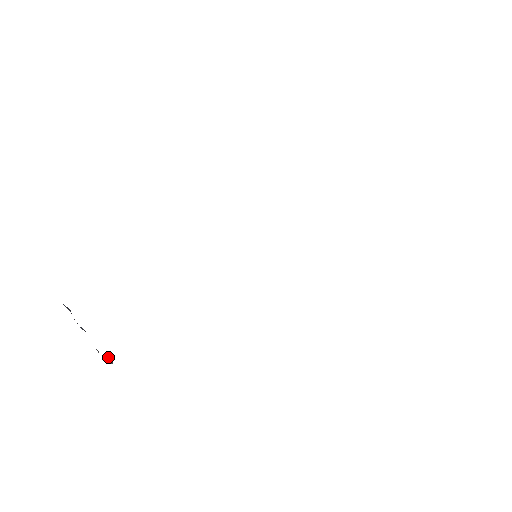
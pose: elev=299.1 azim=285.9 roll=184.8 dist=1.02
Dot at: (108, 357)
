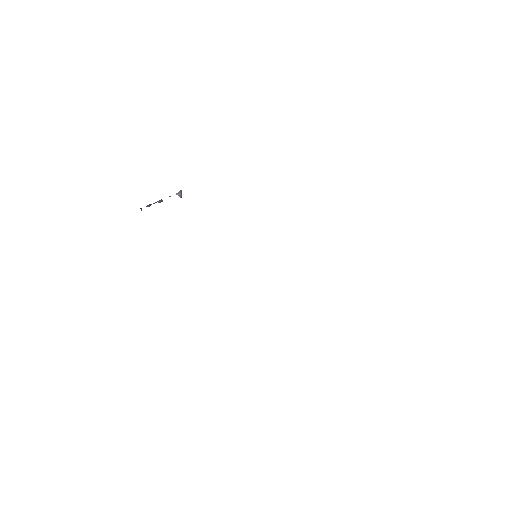
Dot at: (180, 191)
